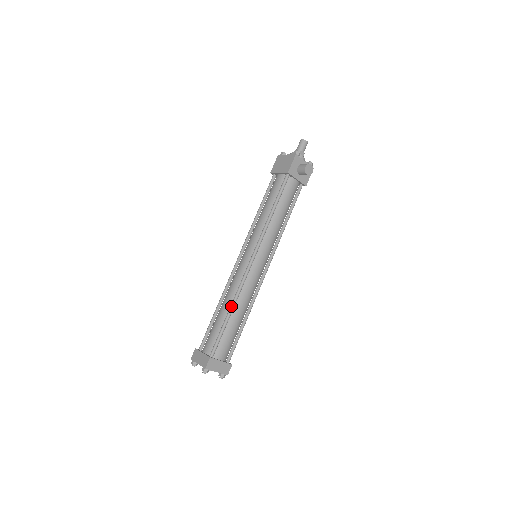
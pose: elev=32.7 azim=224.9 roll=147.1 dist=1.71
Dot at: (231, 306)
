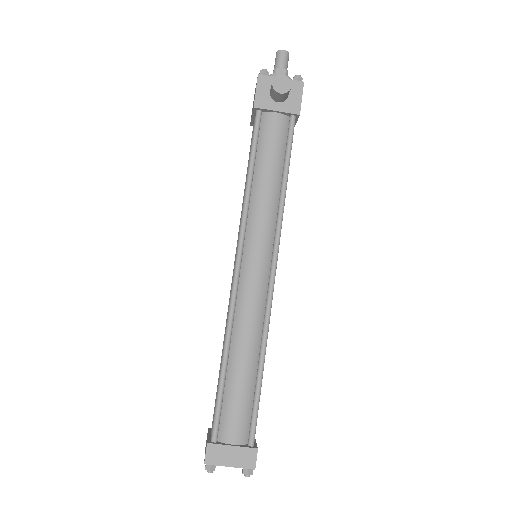
Dot at: (223, 348)
